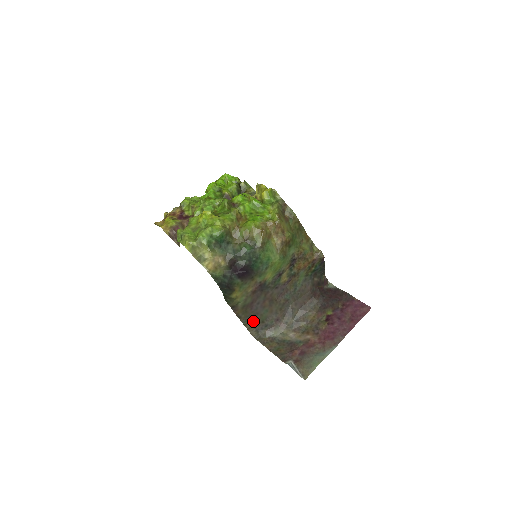
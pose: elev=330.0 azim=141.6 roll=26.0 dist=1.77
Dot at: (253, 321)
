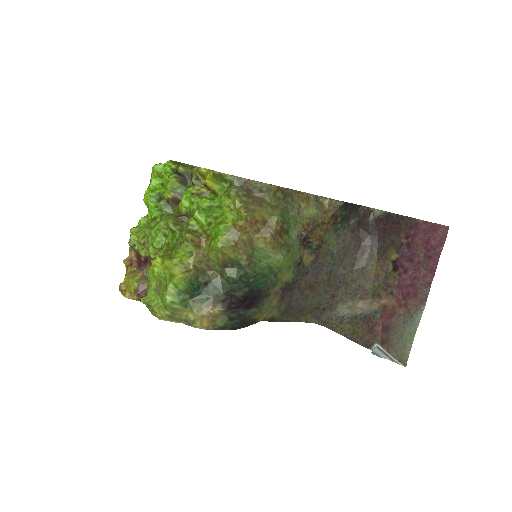
Dot at: (305, 314)
